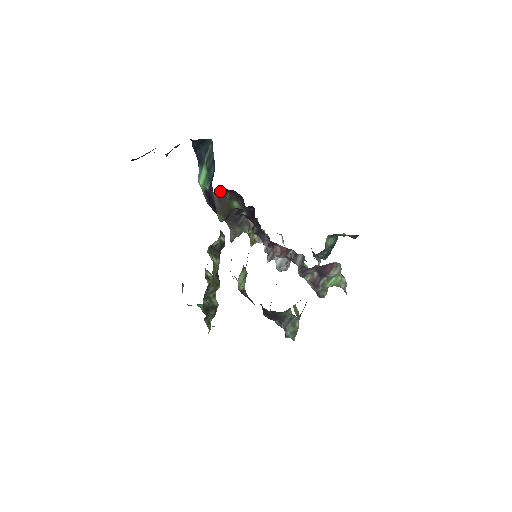
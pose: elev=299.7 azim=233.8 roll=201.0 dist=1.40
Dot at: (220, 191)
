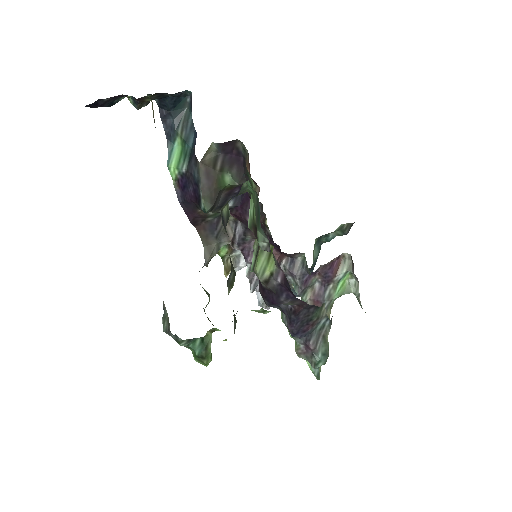
Dot at: (210, 156)
